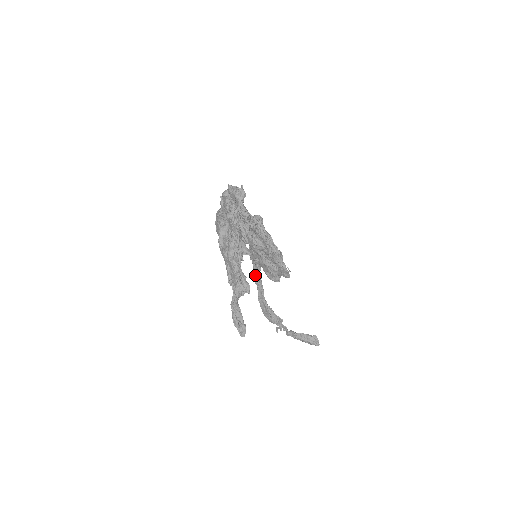
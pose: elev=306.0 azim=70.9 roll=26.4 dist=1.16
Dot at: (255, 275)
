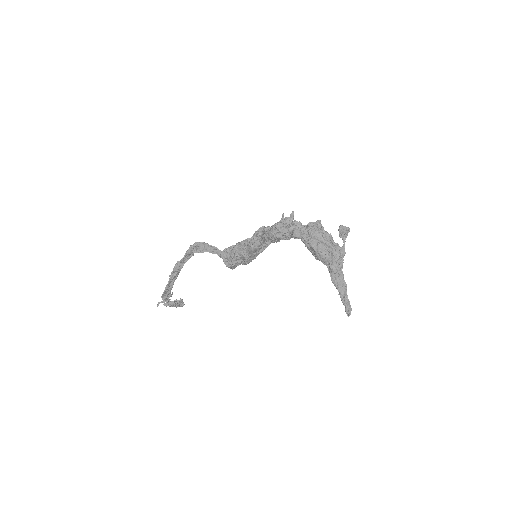
Dot at: (179, 263)
